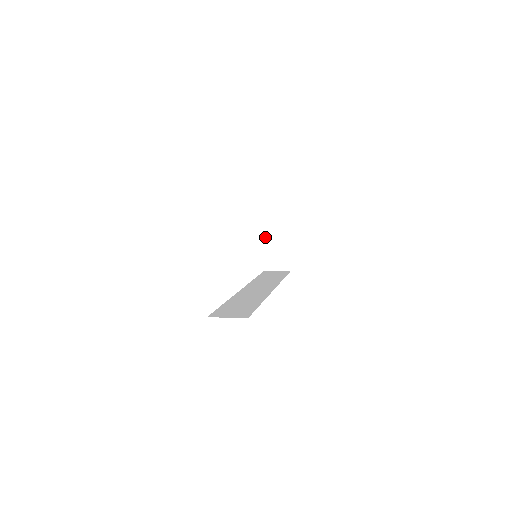
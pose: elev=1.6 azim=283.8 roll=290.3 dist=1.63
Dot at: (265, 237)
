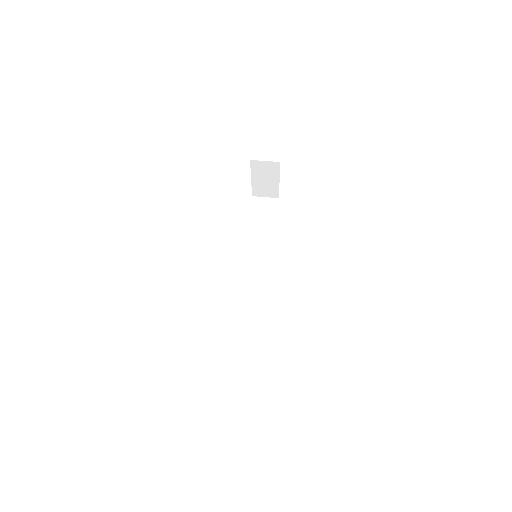
Dot at: (254, 175)
